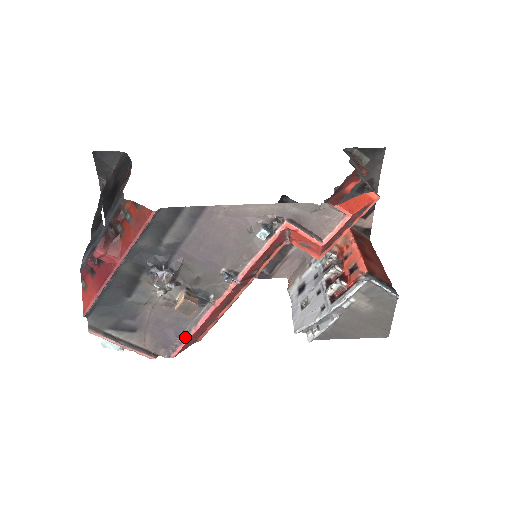
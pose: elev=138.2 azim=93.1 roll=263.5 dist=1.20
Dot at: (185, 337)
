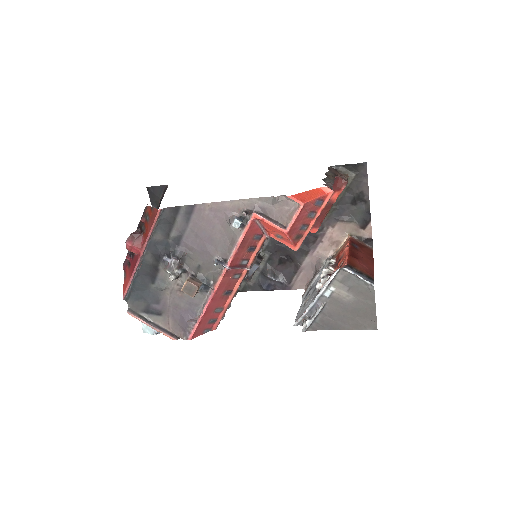
Dot at: (197, 320)
